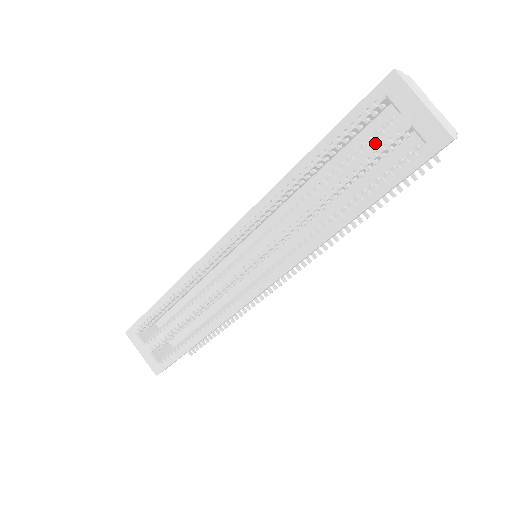
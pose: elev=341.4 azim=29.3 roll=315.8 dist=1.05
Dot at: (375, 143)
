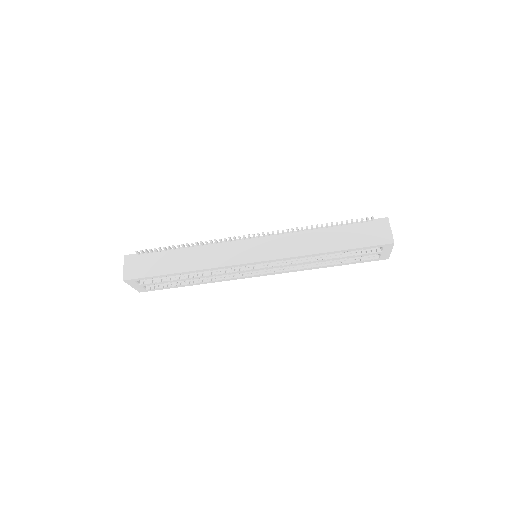
Dot at: (363, 255)
